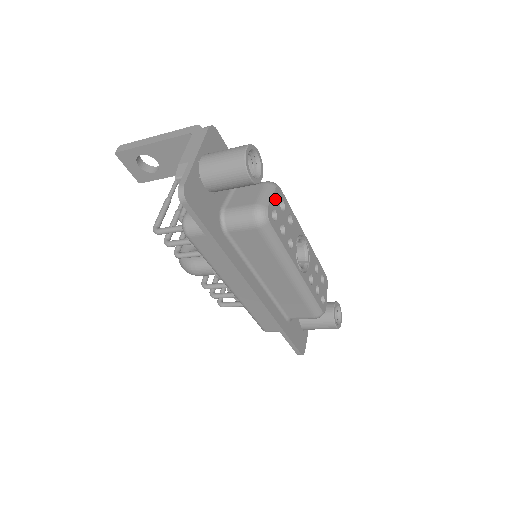
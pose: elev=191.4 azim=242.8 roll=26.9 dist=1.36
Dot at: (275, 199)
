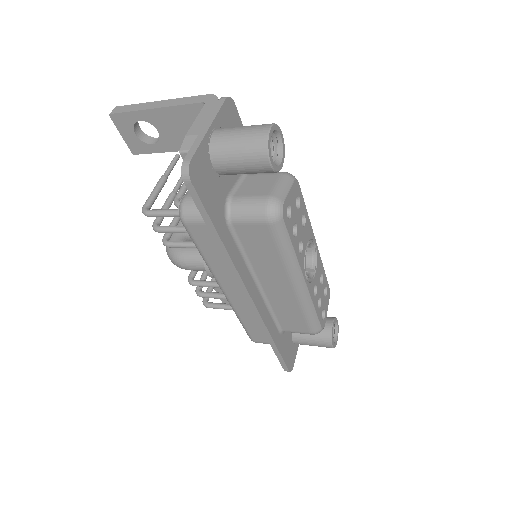
Dot at: (292, 193)
